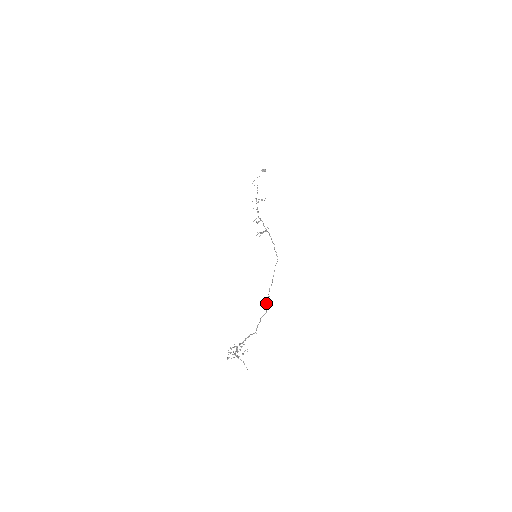
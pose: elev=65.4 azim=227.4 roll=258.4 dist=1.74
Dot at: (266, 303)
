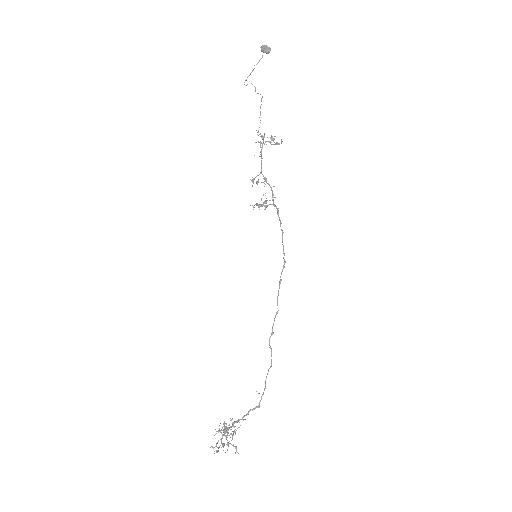
Dot at: (270, 348)
